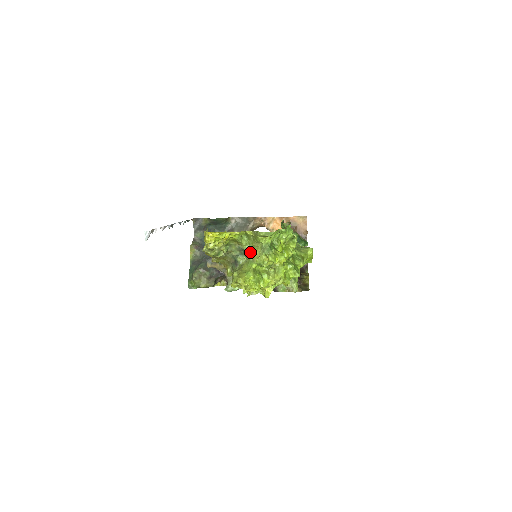
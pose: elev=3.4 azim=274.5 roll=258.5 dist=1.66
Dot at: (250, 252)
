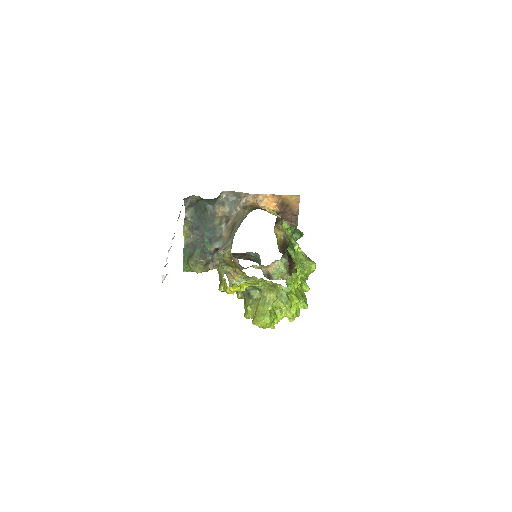
Dot at: (265, 293)
